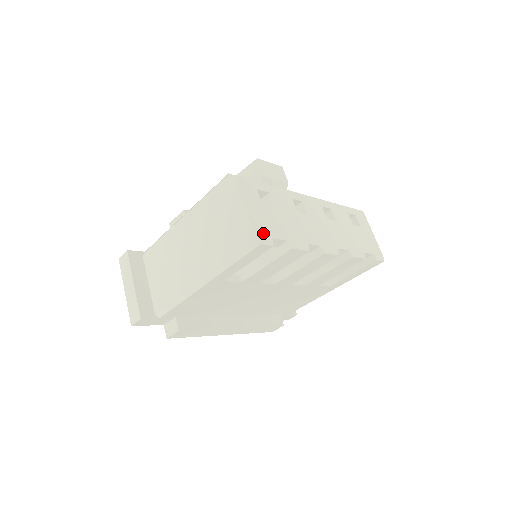
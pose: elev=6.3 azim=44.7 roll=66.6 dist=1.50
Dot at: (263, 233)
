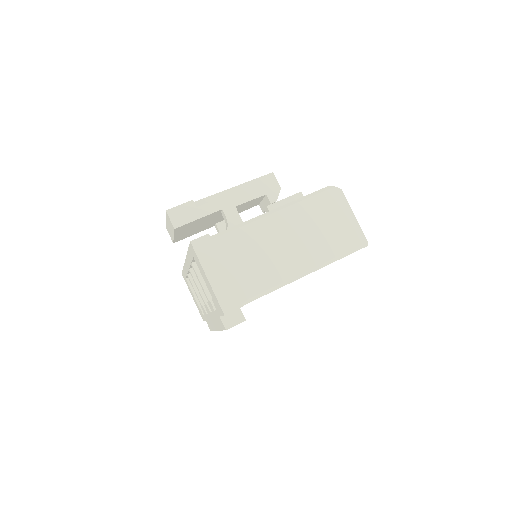
Dot at: occluded
